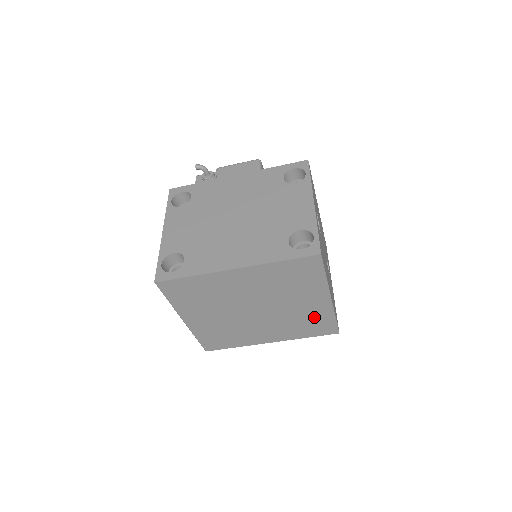
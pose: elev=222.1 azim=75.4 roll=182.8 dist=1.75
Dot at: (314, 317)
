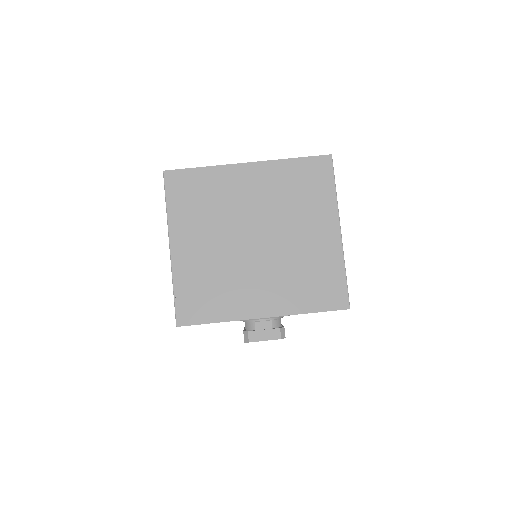
Dot at: (321, 266)
